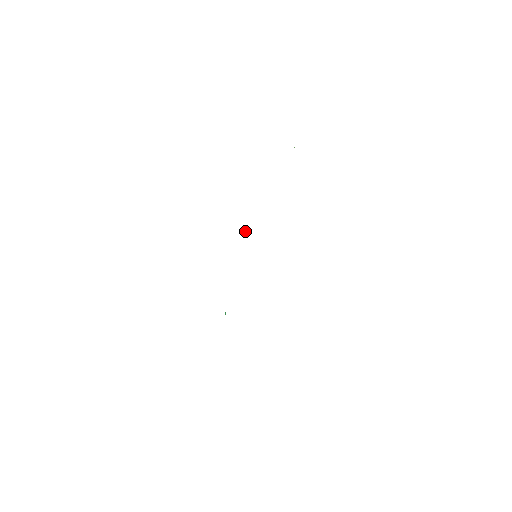
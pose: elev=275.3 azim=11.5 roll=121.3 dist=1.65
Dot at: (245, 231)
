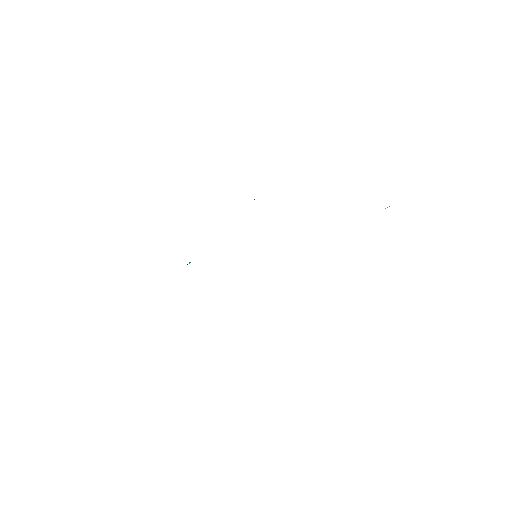
Dot at: occluded
